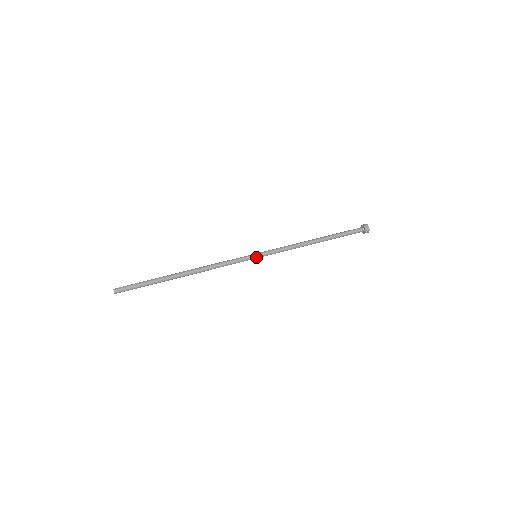
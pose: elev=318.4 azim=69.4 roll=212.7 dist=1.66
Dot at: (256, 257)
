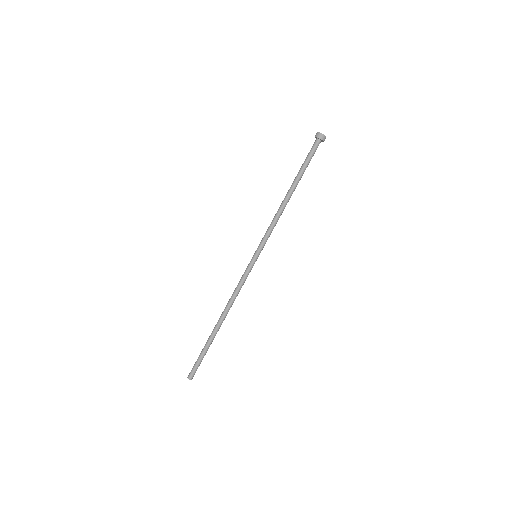
Dot at: (257, 258)
